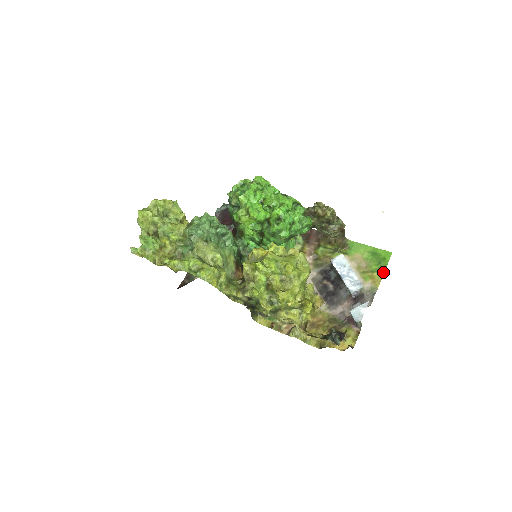
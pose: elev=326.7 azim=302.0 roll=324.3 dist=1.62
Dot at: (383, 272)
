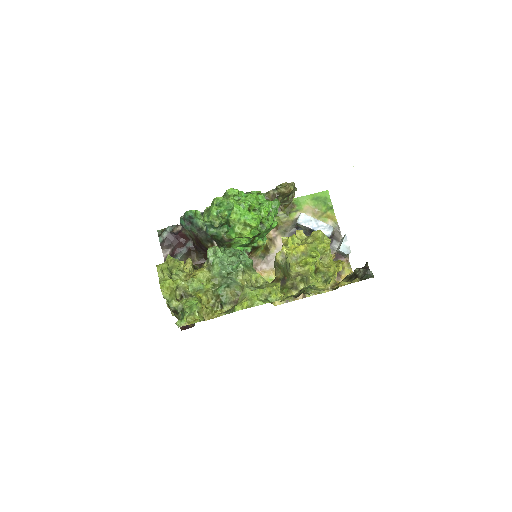
Dot at: (332, 208)
